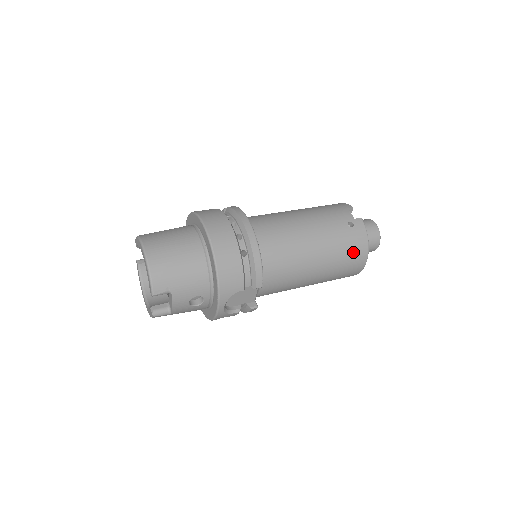
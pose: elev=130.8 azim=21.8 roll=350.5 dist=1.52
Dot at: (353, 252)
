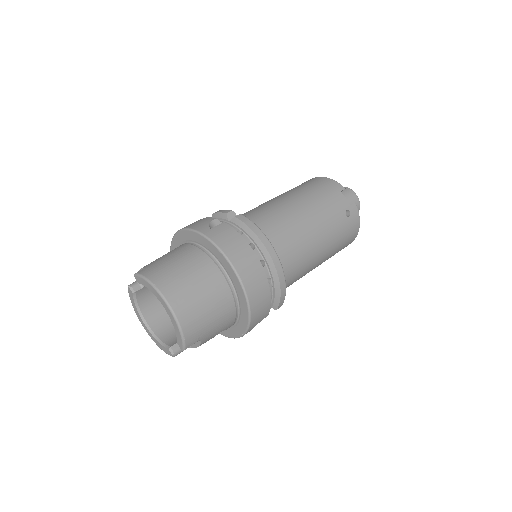
Dot at: (347, 240)
